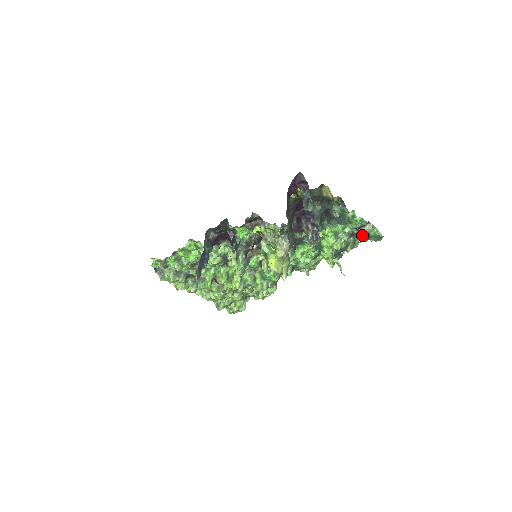
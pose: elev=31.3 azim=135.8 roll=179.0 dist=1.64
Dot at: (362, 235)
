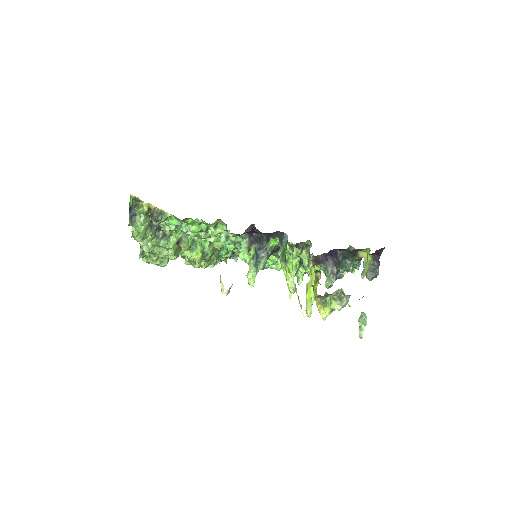
Dot at: occluded
